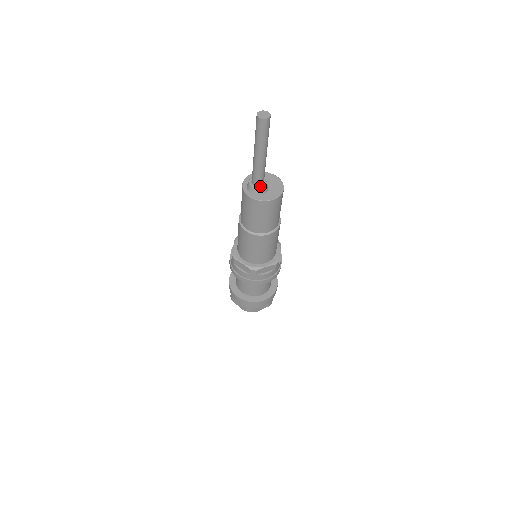
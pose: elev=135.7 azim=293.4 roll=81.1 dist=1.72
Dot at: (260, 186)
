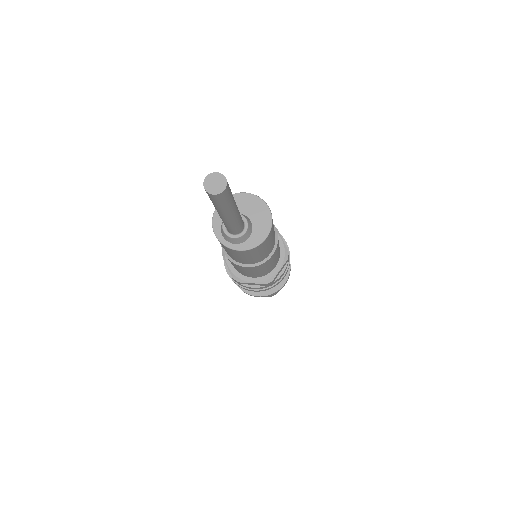
Dot at: (243, 231)
